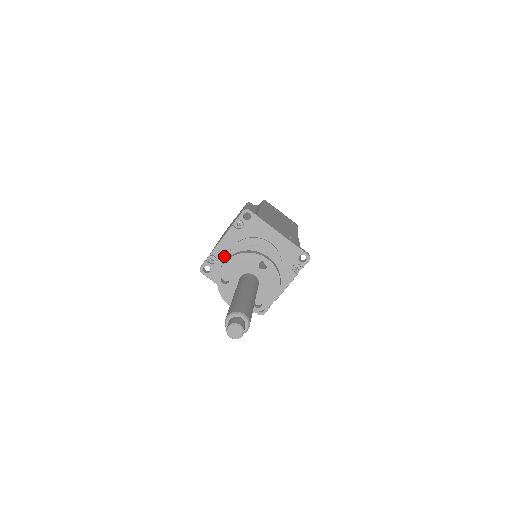
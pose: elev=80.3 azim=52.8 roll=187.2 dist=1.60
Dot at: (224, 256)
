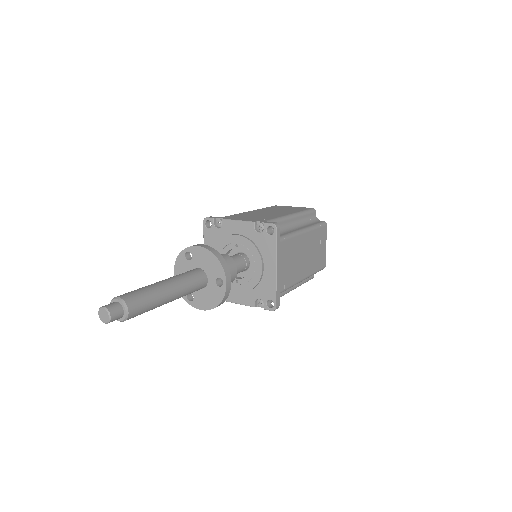
Dot at: (227, 232)
